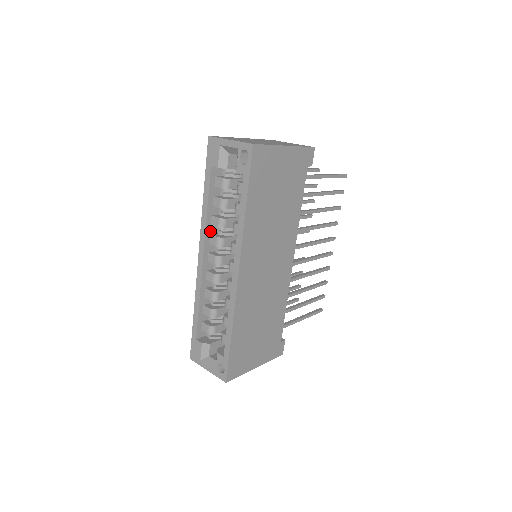
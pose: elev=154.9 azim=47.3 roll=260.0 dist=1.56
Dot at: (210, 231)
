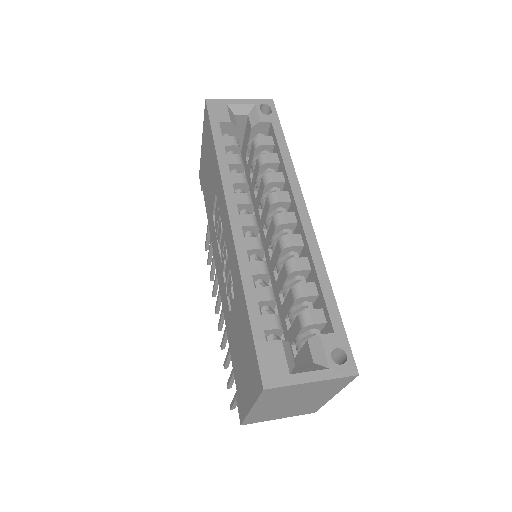
Dot at: occluded
